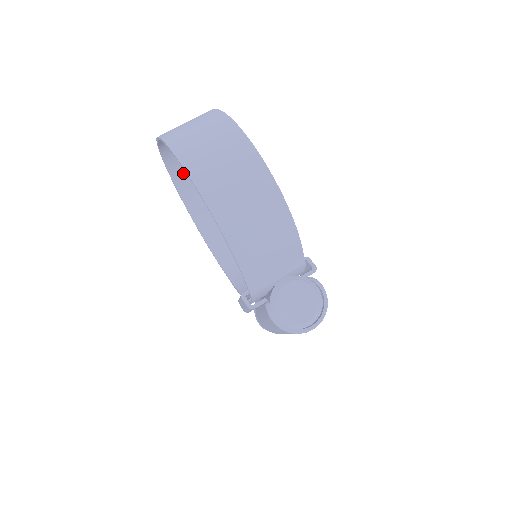
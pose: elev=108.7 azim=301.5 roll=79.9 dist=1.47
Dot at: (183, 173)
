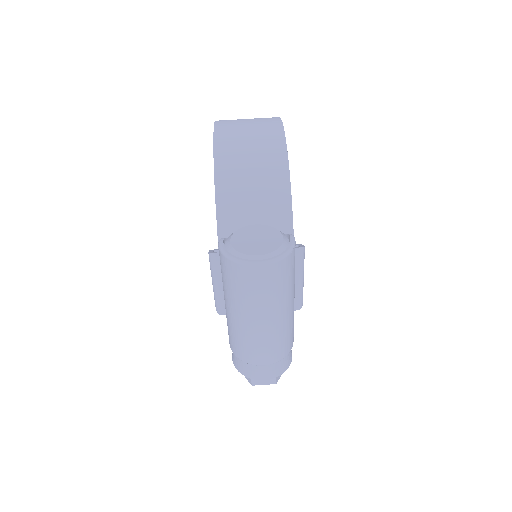
Dot at: occluded
